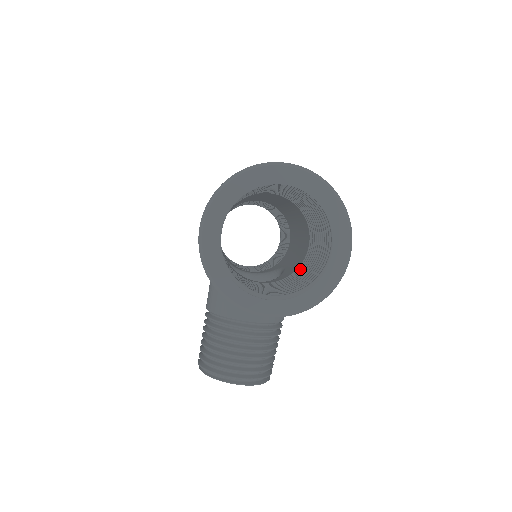
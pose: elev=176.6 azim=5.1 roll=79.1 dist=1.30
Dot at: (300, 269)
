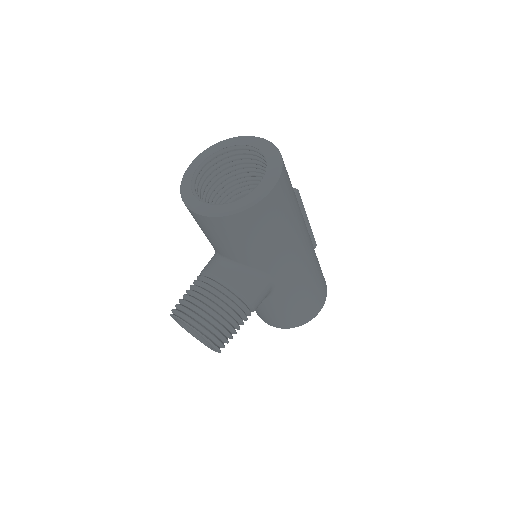
Dot at: occluded
